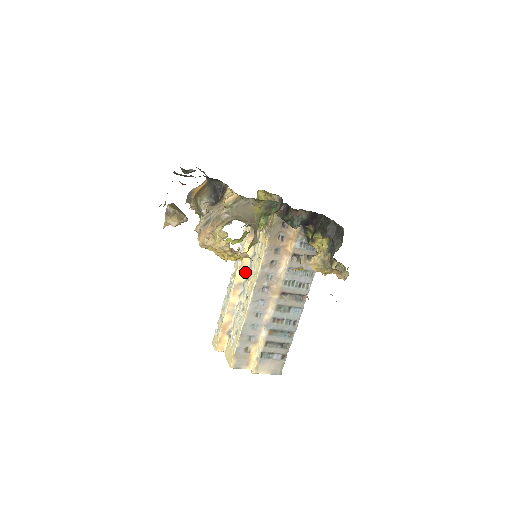
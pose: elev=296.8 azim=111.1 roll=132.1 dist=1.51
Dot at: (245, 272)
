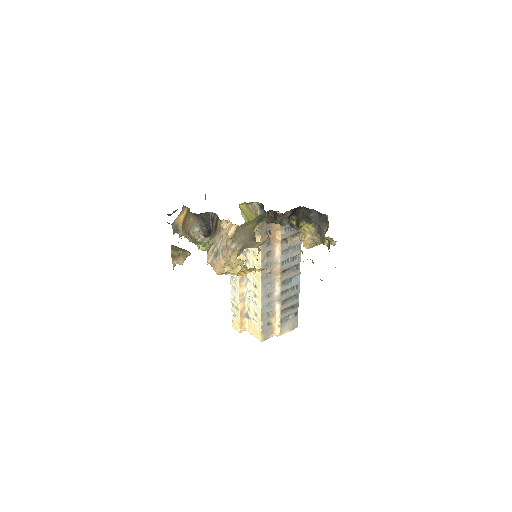
Dot at: occluded
